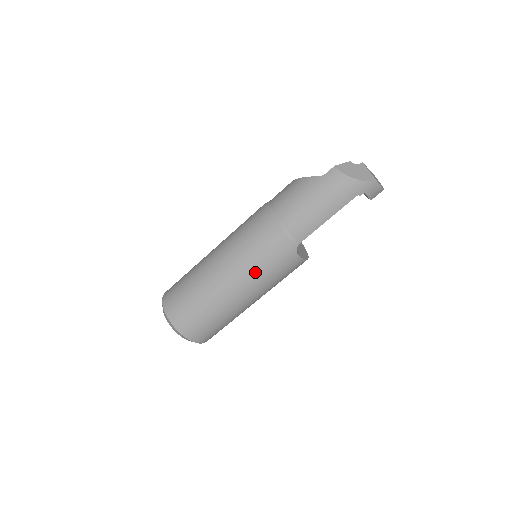
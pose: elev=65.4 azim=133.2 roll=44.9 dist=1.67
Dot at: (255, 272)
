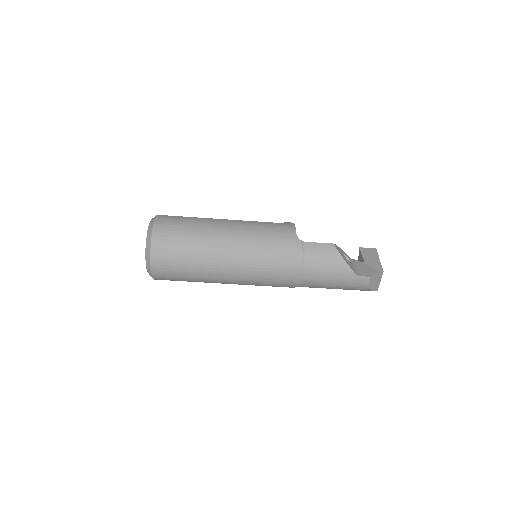
Dot at: (252, 284)
